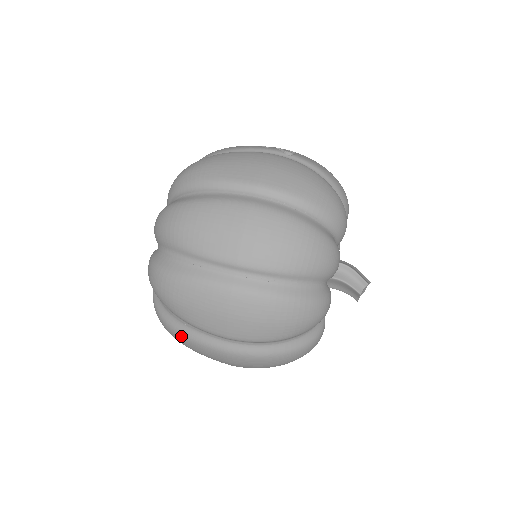
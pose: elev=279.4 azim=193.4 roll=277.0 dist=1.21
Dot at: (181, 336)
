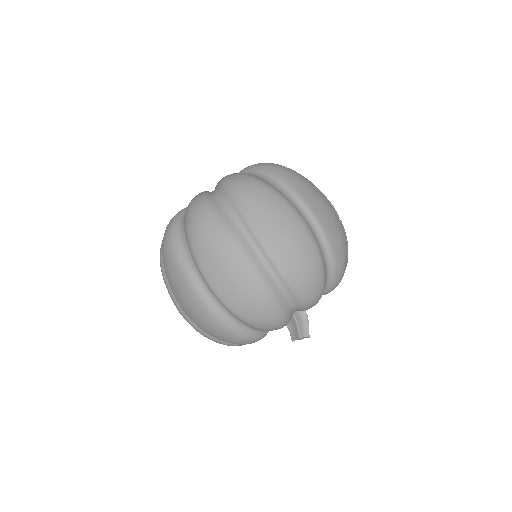
Dot at: (175, 258)
